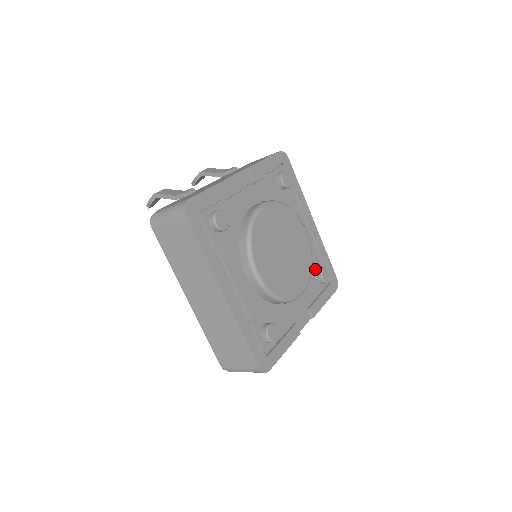
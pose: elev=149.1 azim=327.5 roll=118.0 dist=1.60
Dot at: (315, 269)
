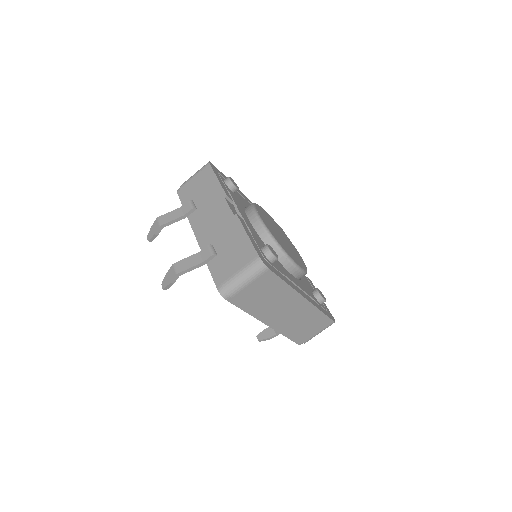
Dot at: occluded
